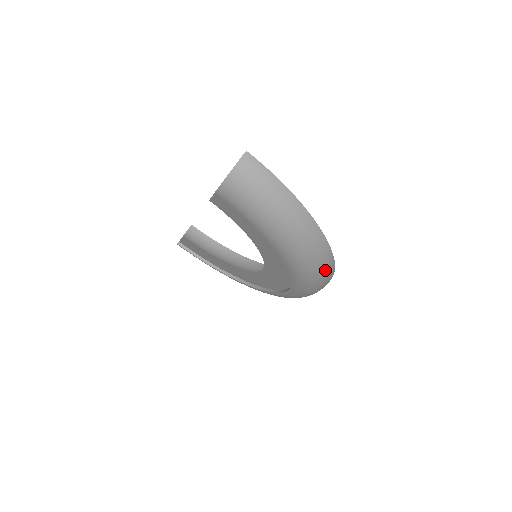
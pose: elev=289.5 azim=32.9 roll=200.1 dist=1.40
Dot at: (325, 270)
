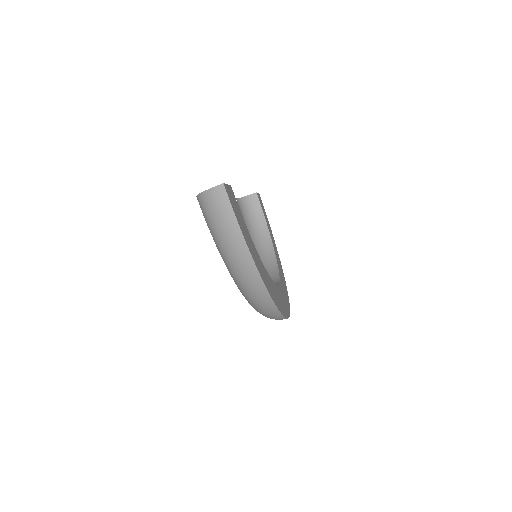
Dot at: (265, 310)
